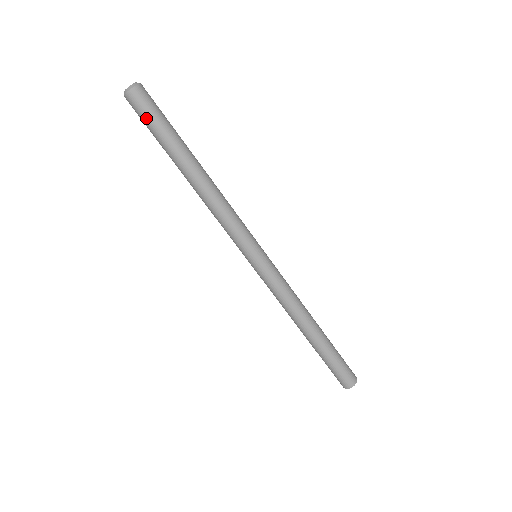
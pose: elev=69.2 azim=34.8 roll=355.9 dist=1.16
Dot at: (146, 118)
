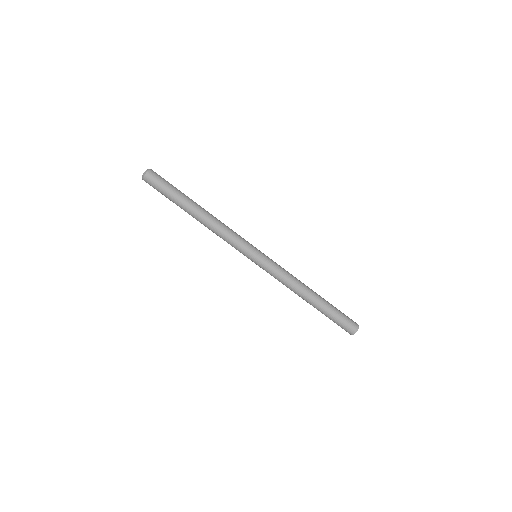
Dot at: (162, 185)
